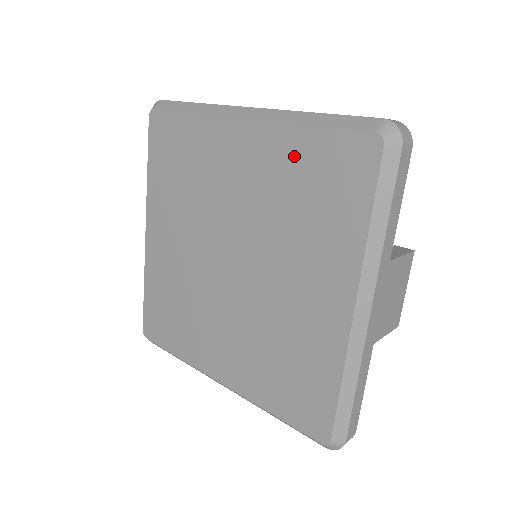
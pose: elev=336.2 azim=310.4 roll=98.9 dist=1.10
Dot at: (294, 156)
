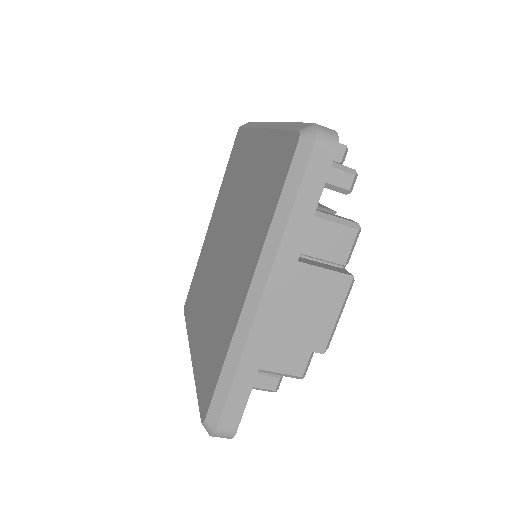
Dot at: (267, 156)
